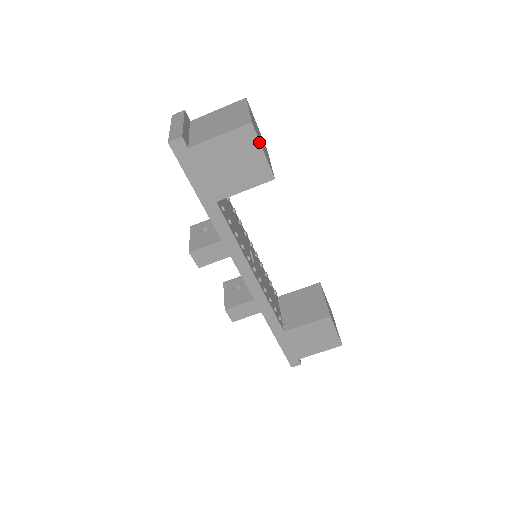
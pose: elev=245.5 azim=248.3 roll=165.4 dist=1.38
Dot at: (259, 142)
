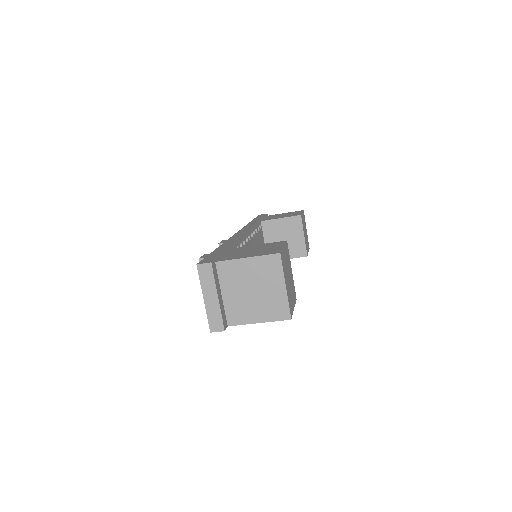
Dot at: (292, 312)
